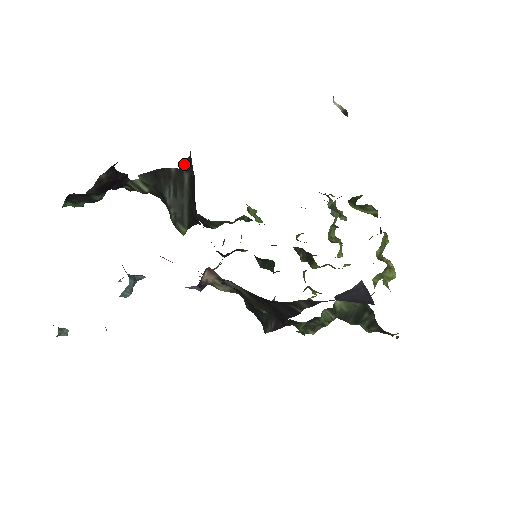
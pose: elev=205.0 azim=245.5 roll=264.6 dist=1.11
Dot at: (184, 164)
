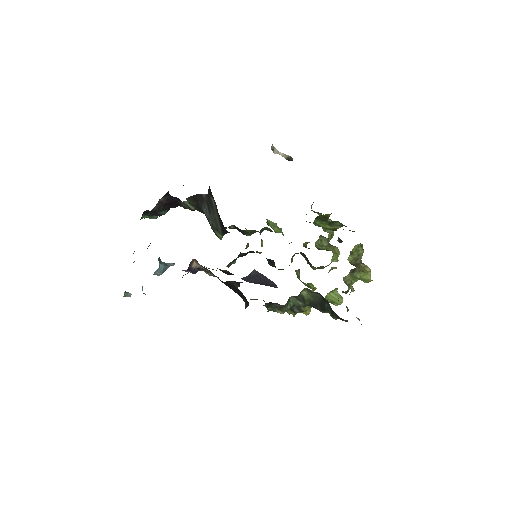
Dot at: (208, 192)
